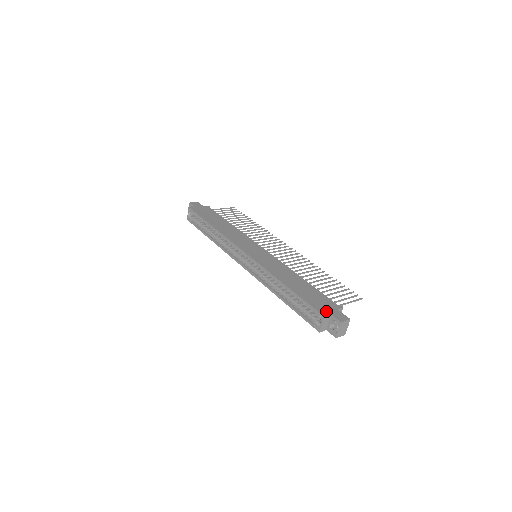
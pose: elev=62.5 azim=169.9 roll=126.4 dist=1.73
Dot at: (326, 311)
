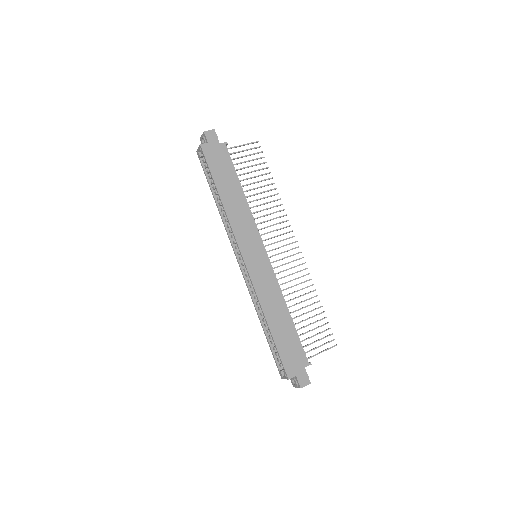
Dot at: (293, 371)
